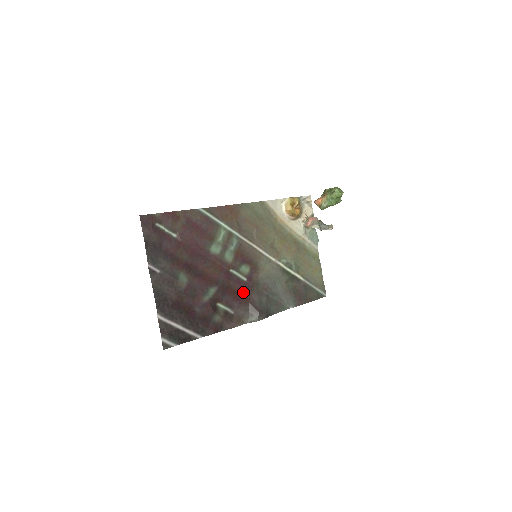
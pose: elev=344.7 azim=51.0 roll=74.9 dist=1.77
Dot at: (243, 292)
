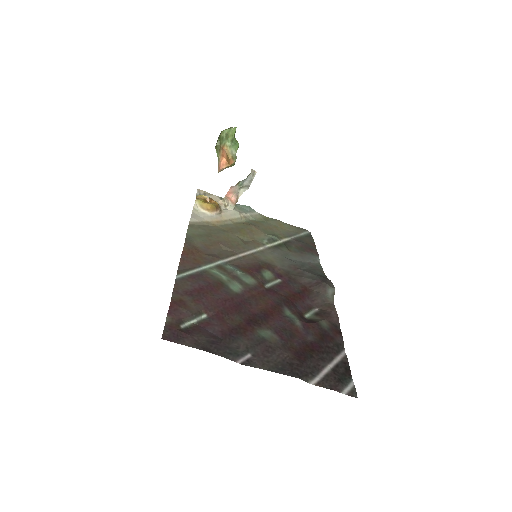
Dot at: (295, 289)
